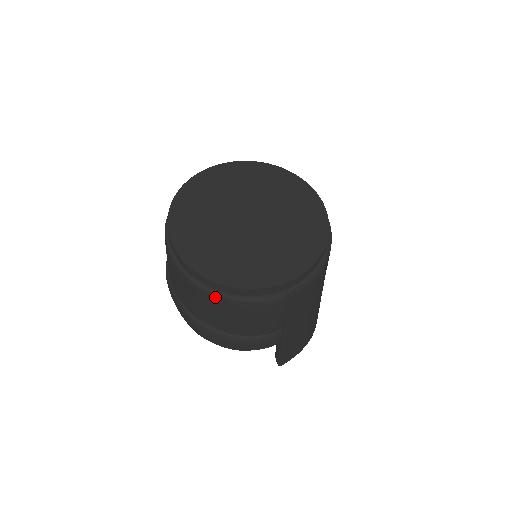
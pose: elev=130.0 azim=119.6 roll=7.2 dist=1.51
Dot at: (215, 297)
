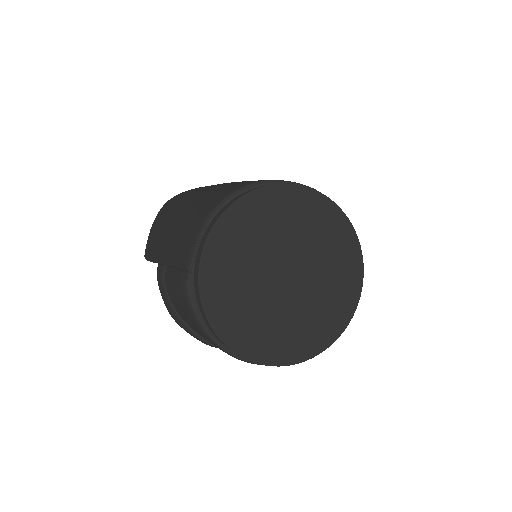
Dot at: occluded
